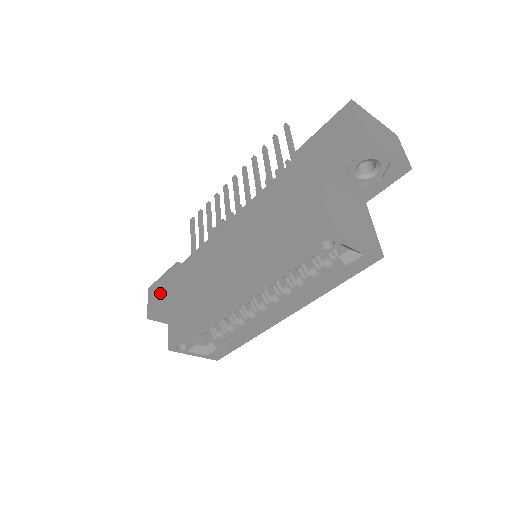
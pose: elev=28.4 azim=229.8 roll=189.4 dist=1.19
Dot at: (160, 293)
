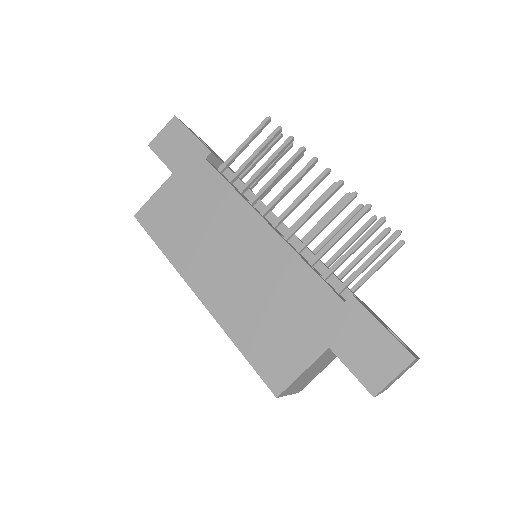
Dot at: (175, 148)
